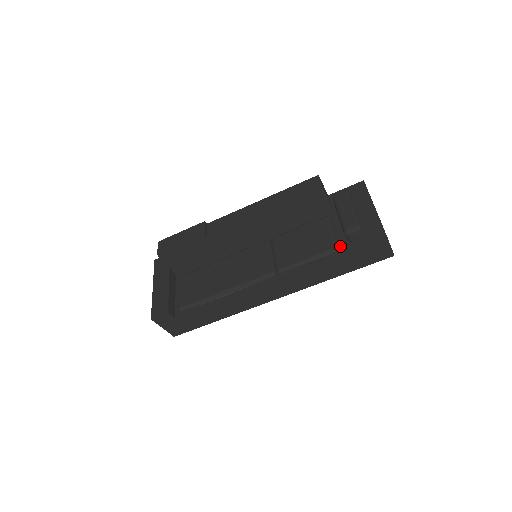
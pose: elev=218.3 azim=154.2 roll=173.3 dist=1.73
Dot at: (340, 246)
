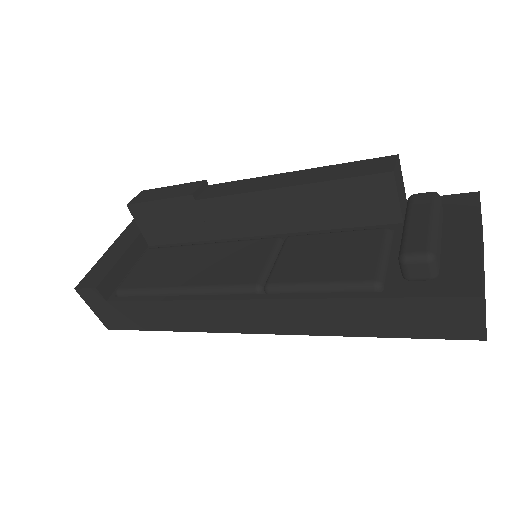
Dot at: (385, 282)
